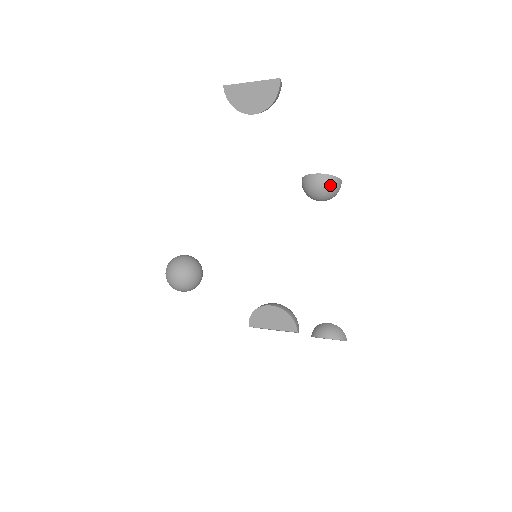
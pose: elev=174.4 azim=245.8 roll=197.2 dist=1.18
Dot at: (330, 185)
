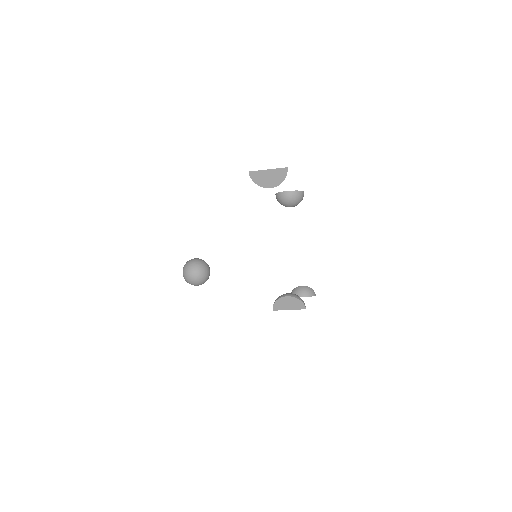
Dot at: (298, 198)
